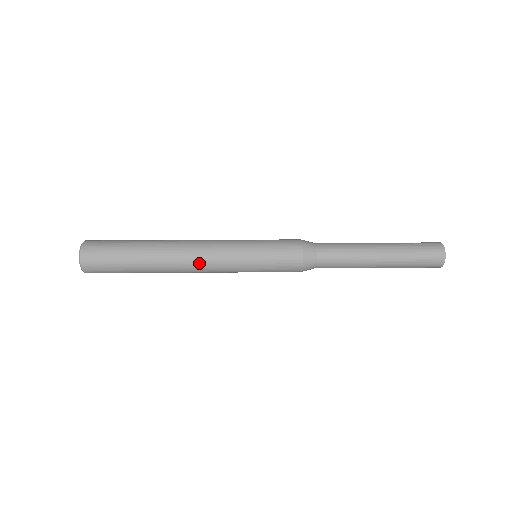
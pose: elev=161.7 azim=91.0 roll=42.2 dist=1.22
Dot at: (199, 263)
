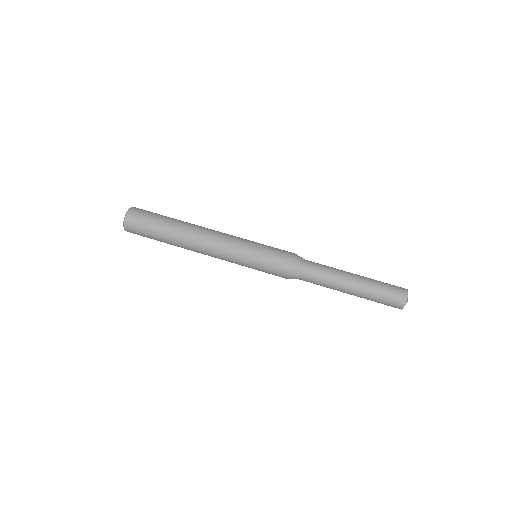
Dot at: occluded
